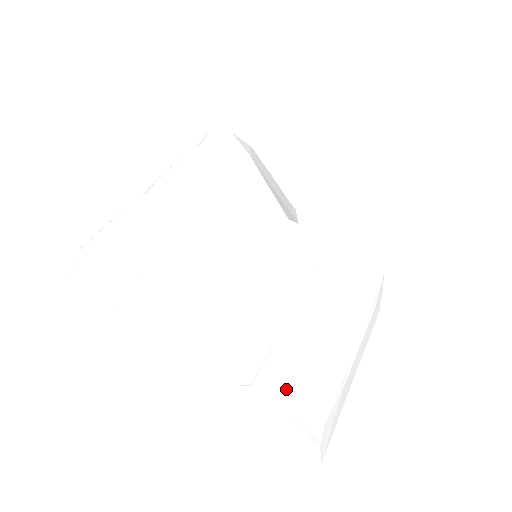
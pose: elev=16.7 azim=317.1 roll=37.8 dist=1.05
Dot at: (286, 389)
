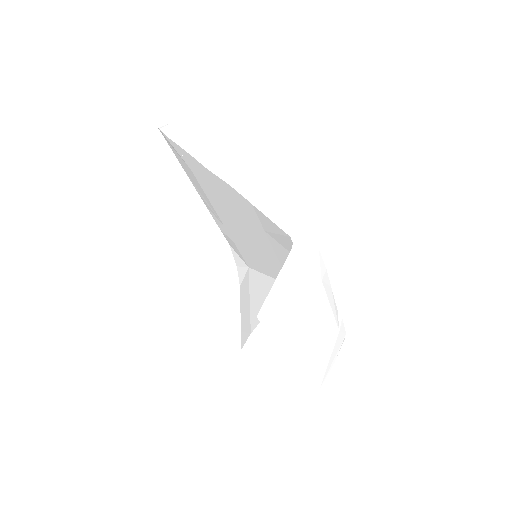
Dot at: occluded
